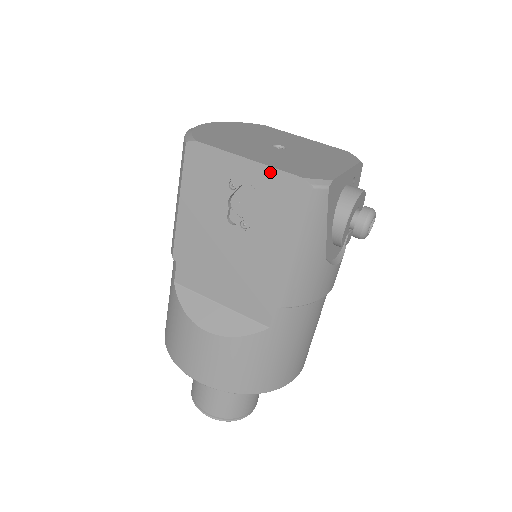
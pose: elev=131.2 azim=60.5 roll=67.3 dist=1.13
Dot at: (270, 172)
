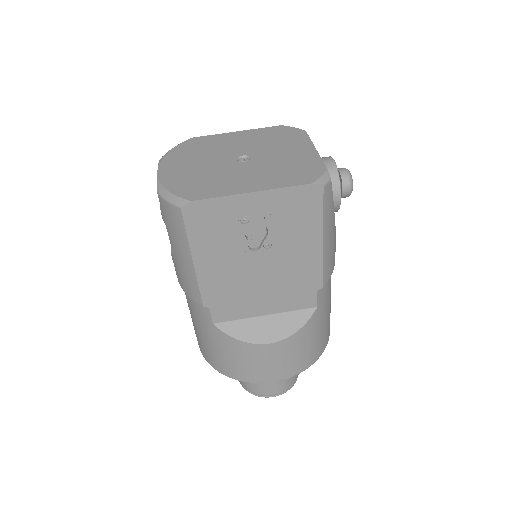
Dot at: (279, 193)
